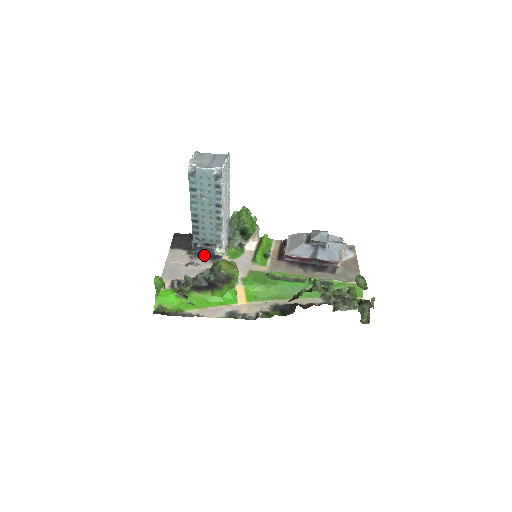
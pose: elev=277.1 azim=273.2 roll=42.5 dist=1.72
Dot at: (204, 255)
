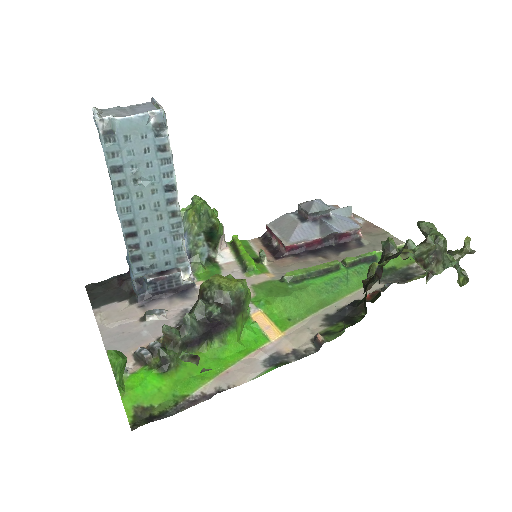
Dot at: (162, 294)
